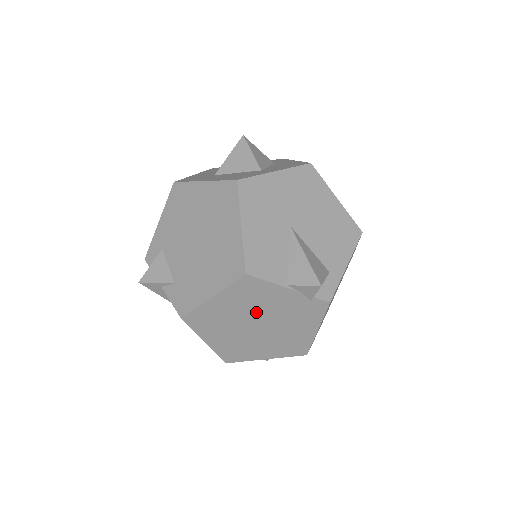
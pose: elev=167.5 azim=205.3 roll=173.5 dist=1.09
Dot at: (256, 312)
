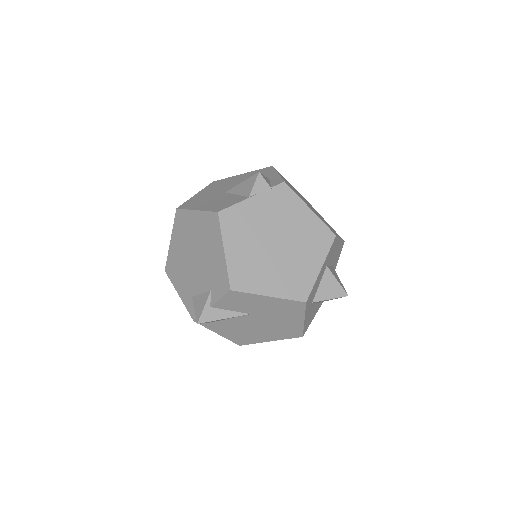
Dot at: (260, 234)
